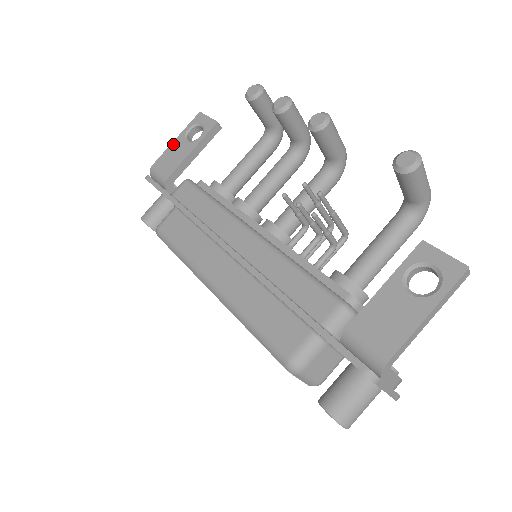
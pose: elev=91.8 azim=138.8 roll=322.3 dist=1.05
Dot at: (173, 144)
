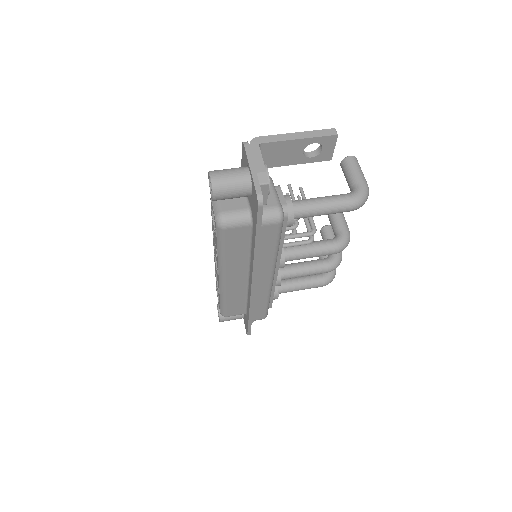
Dot at: occluded
